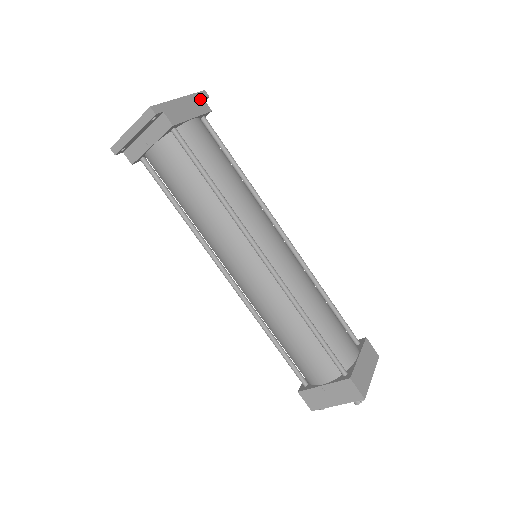
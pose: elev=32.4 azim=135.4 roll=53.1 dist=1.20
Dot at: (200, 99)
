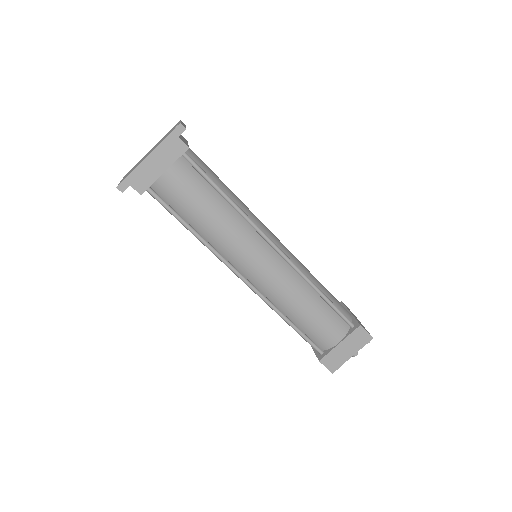
Dot at: (174, 141)
